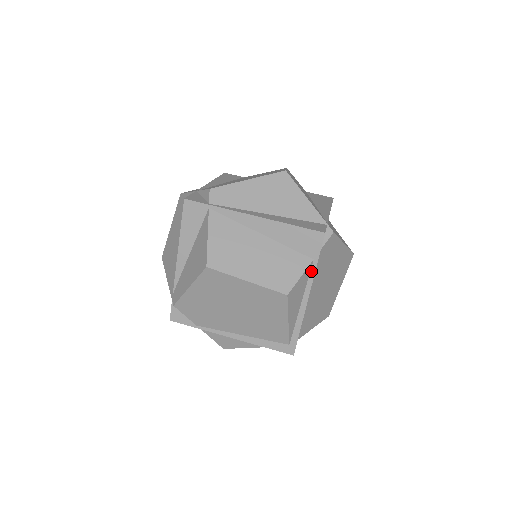
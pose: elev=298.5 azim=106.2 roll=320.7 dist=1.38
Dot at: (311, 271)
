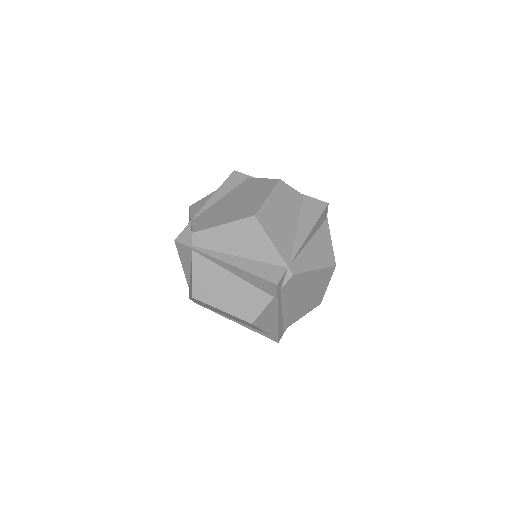
Dot at: (275, 303)
